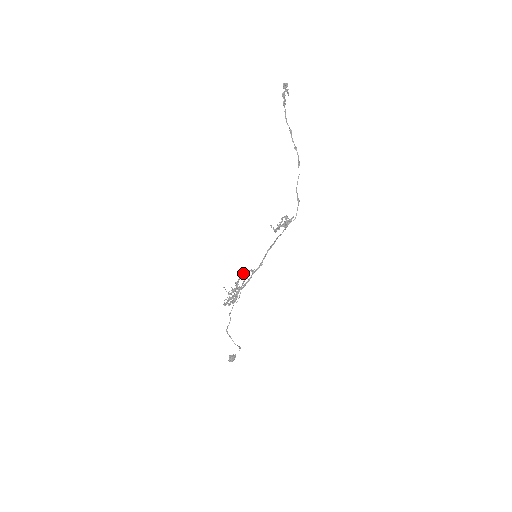
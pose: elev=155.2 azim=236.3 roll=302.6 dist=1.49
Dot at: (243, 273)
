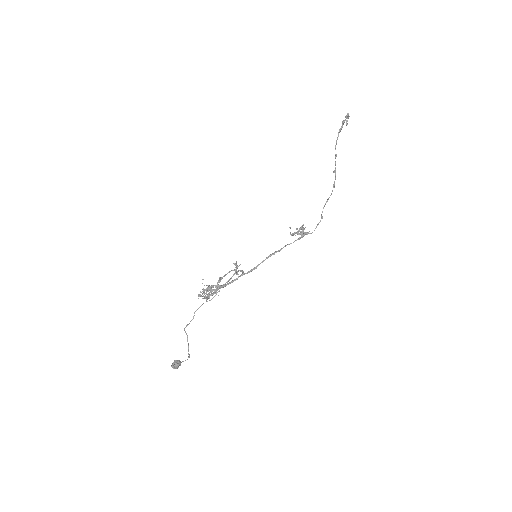
Dot at: (234, 269)
